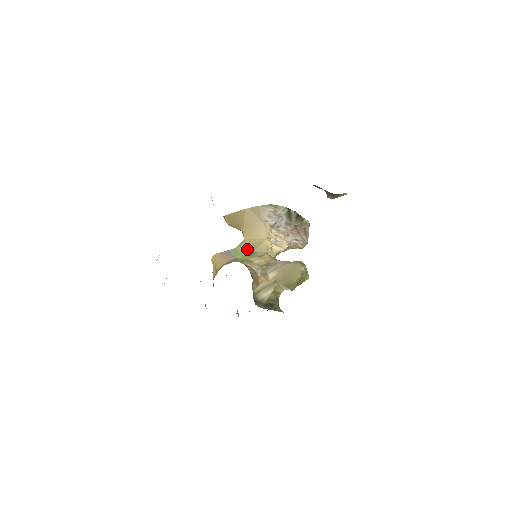
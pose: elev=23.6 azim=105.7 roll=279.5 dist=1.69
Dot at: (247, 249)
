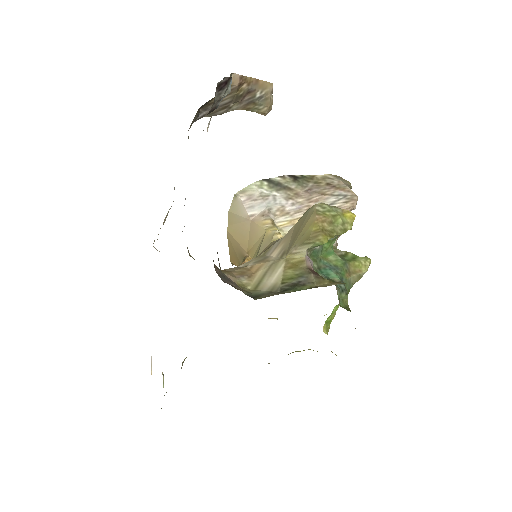
Dot at: occluded
